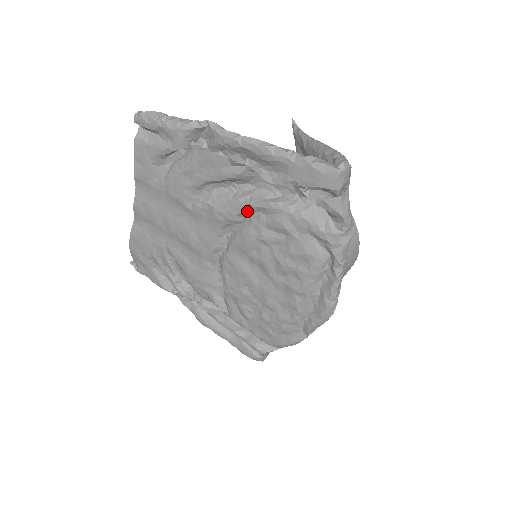
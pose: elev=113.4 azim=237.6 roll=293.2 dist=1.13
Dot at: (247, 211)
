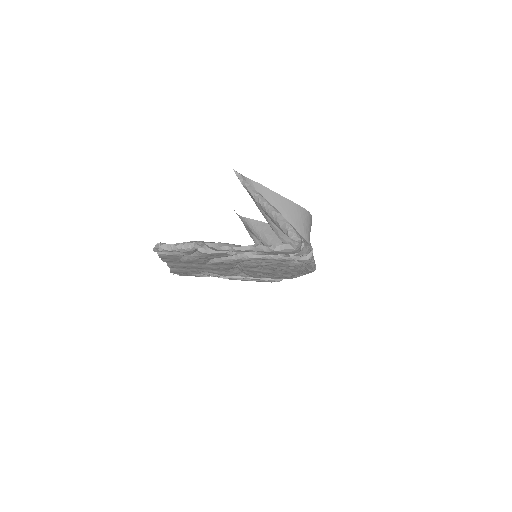
Dot at: occluded
